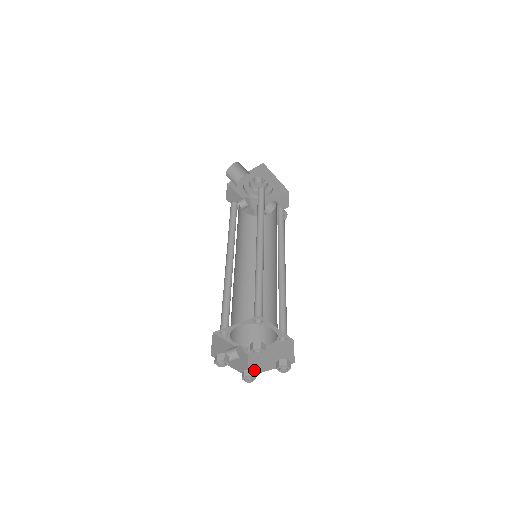
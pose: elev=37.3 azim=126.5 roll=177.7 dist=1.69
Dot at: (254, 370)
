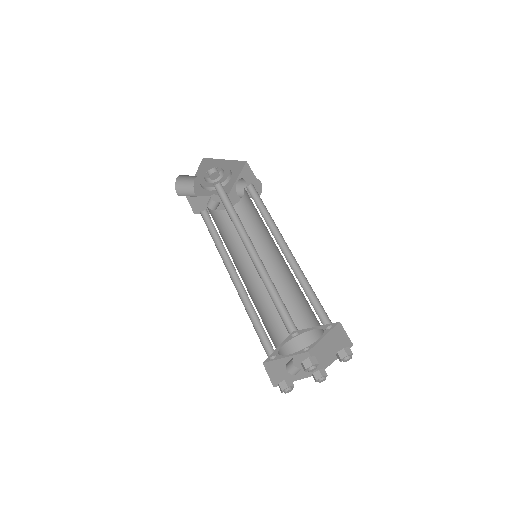
Dot at: (322, 365)
